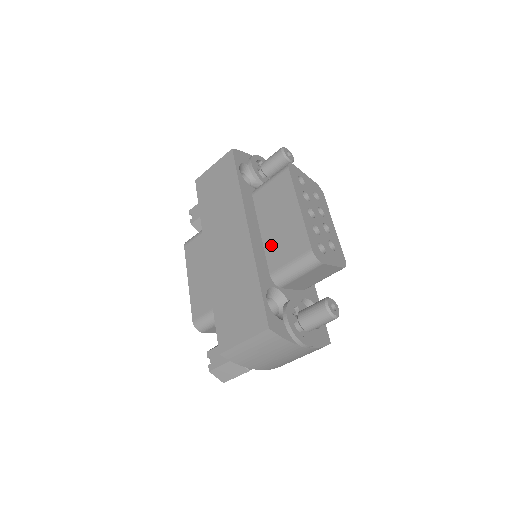
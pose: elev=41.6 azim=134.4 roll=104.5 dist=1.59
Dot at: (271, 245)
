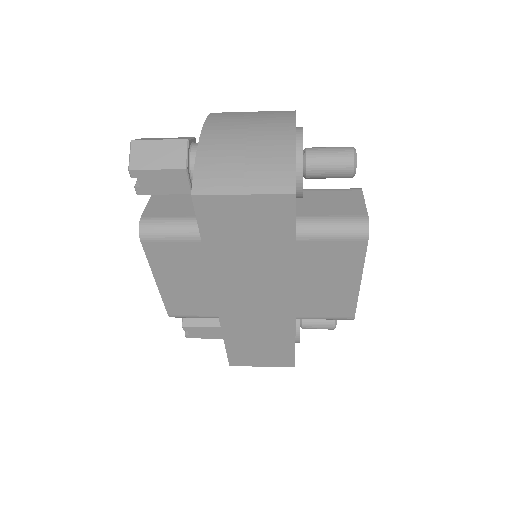
Dot at: (307, 299)
